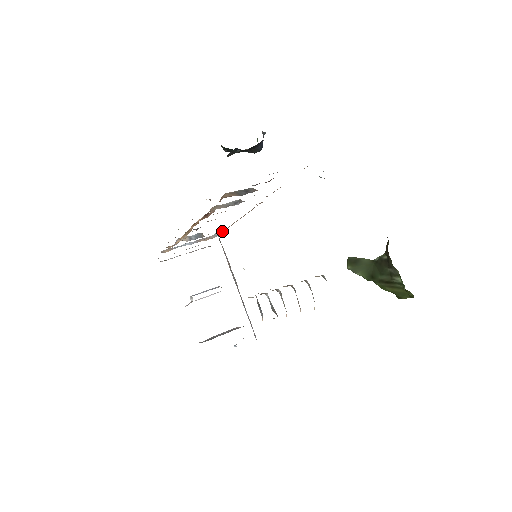
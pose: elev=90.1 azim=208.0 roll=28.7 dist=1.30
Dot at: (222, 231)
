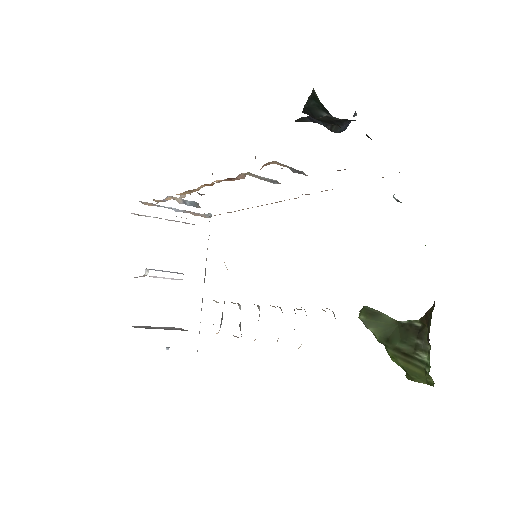
Dot at: occluded
